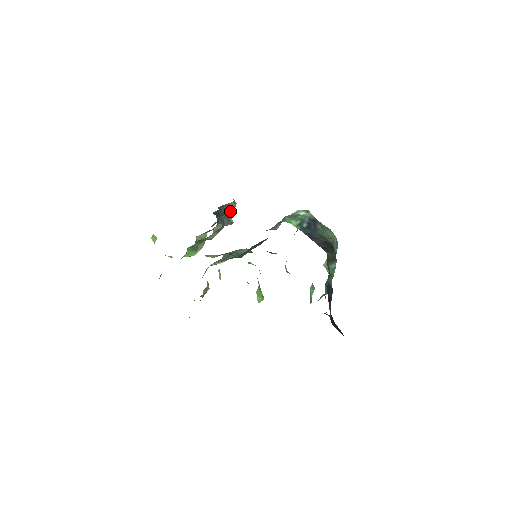
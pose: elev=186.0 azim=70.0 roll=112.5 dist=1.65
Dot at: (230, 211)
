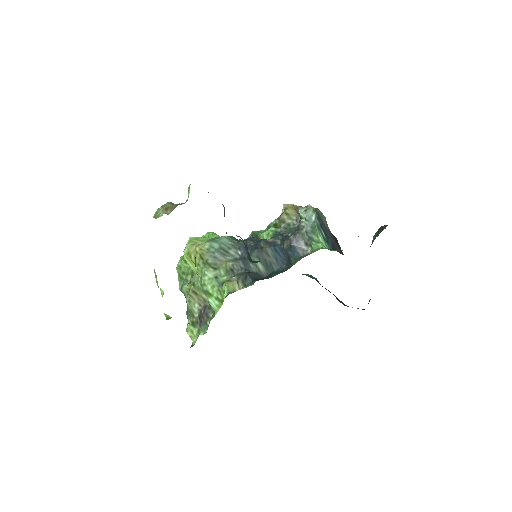
Dot at: occluded
